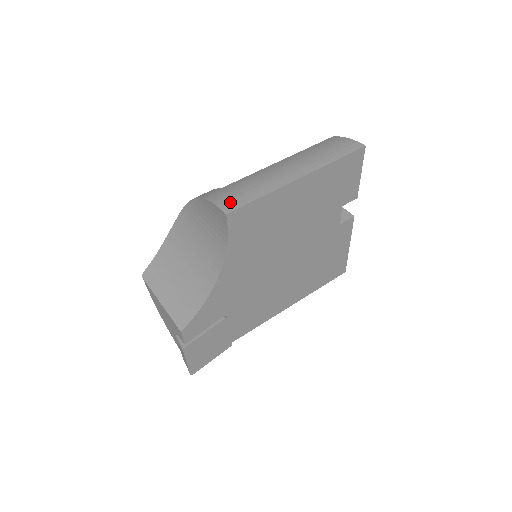
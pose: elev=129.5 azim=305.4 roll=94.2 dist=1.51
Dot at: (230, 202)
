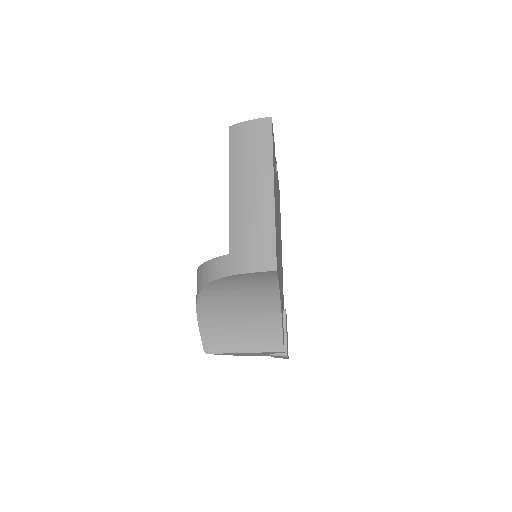
Dot at: (264, 260)
